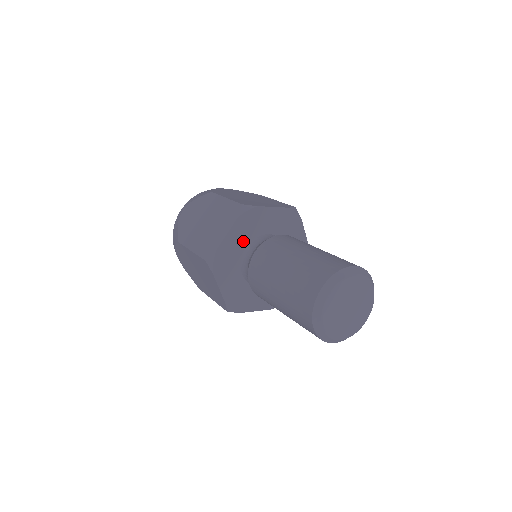
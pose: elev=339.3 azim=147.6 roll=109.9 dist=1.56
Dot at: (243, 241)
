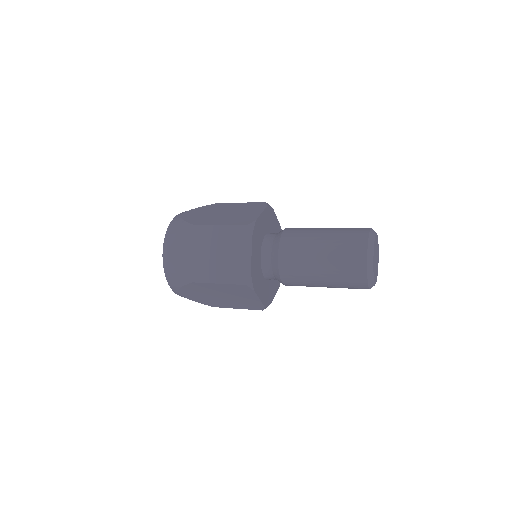
Dot at: (265, 228)
